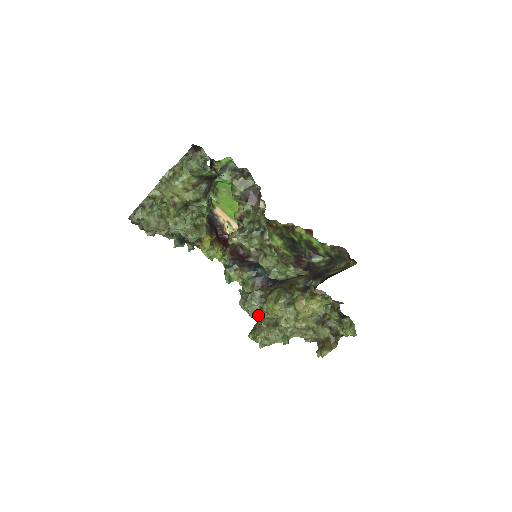
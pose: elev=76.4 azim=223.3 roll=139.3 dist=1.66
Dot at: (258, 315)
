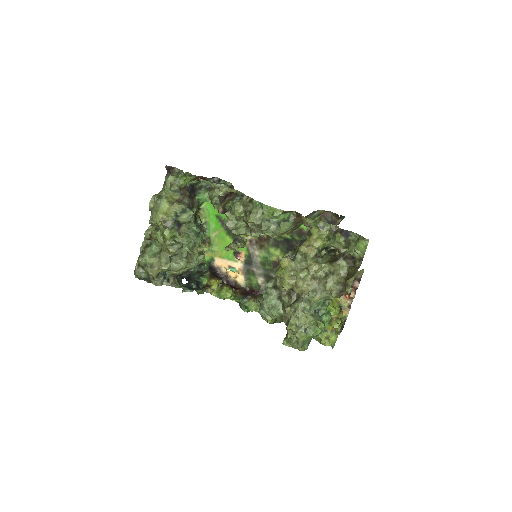
Dot at: (280, 308)
